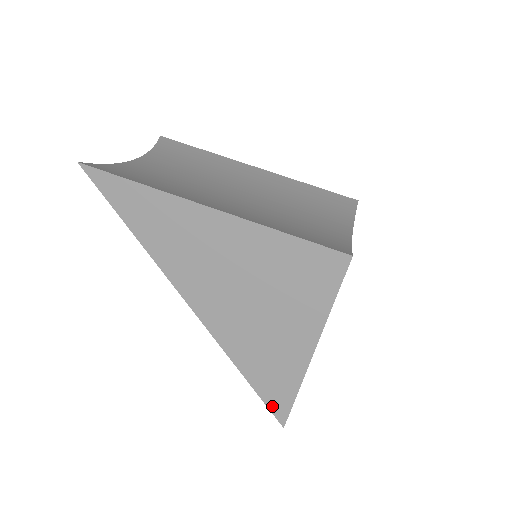
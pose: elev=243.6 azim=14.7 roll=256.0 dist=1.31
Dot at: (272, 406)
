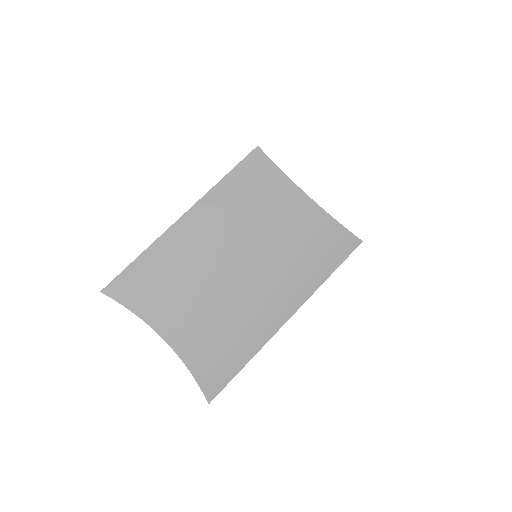
Dot at: occluded
